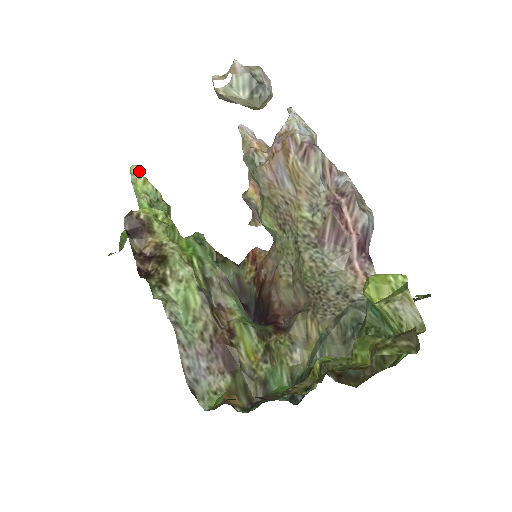
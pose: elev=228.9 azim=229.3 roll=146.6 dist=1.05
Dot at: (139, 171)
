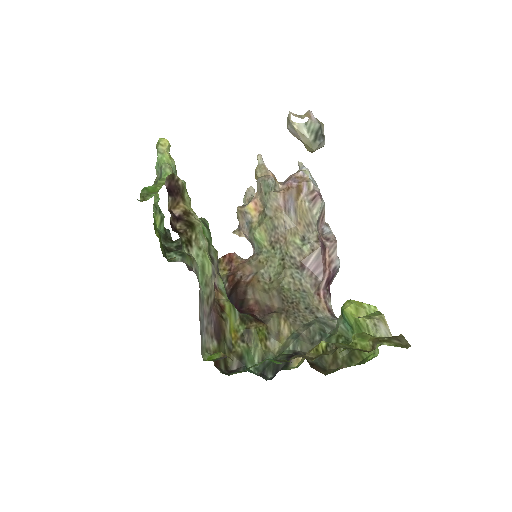
Dot at: (169, 145)
